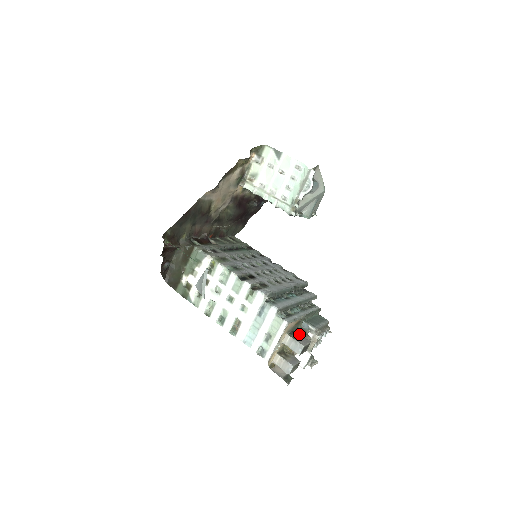
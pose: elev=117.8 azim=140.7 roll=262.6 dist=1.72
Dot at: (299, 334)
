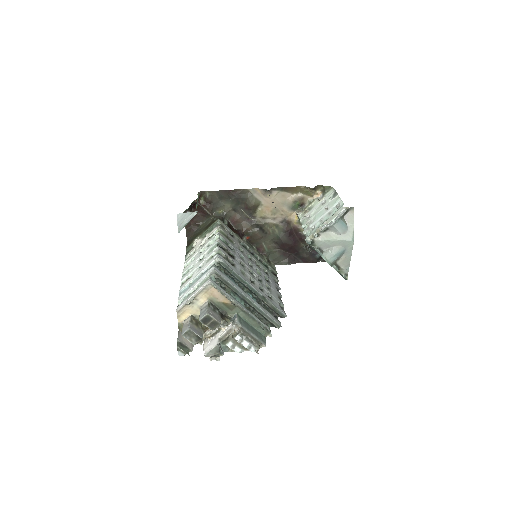
Dot at: (220, 314)
